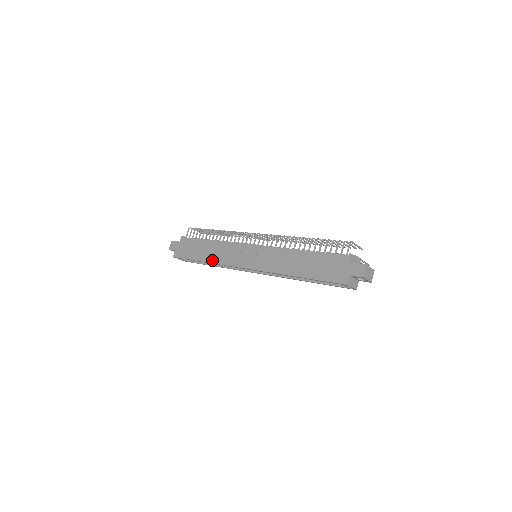
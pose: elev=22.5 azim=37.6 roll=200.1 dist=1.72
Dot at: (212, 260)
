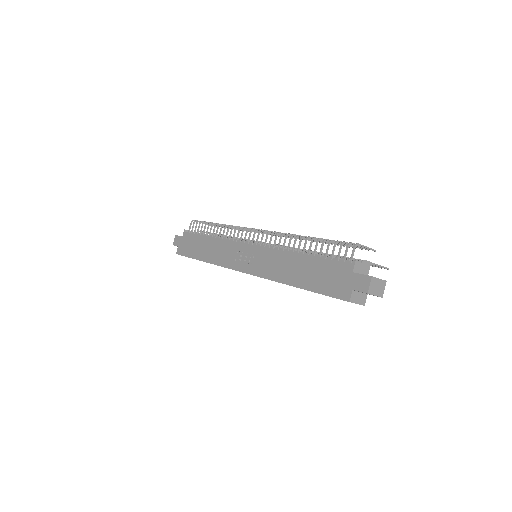
Dot at: (211, 260)
